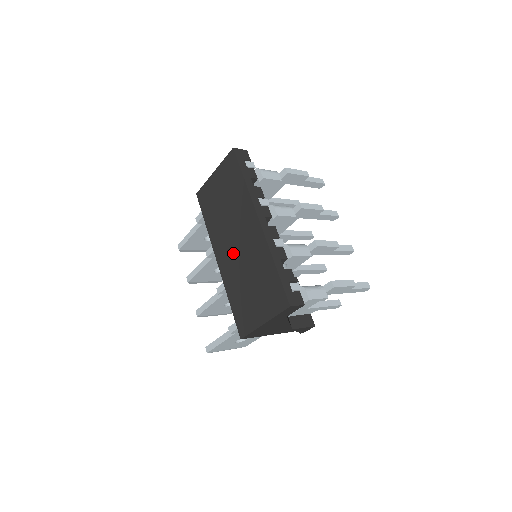
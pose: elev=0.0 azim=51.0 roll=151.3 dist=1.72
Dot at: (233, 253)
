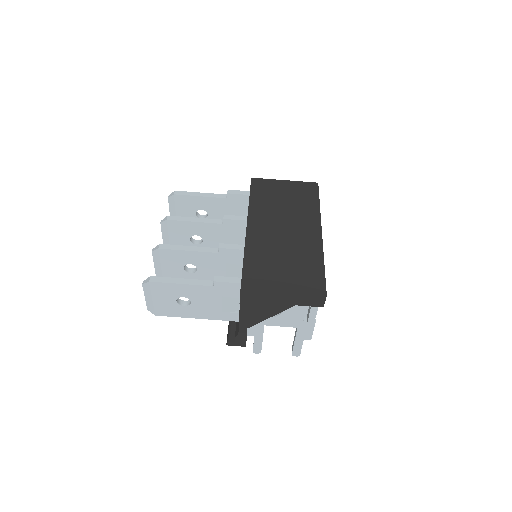
Dot at: (275, 232)
